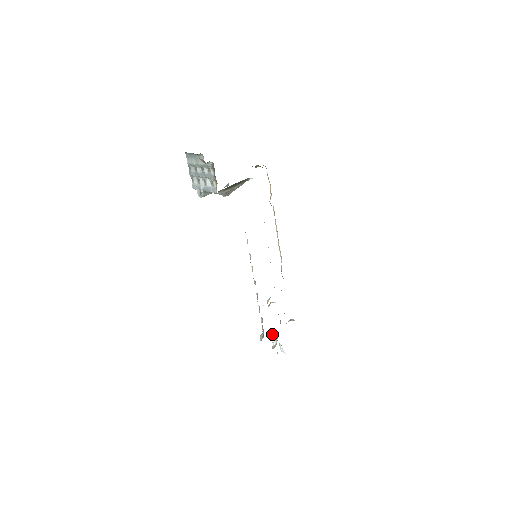
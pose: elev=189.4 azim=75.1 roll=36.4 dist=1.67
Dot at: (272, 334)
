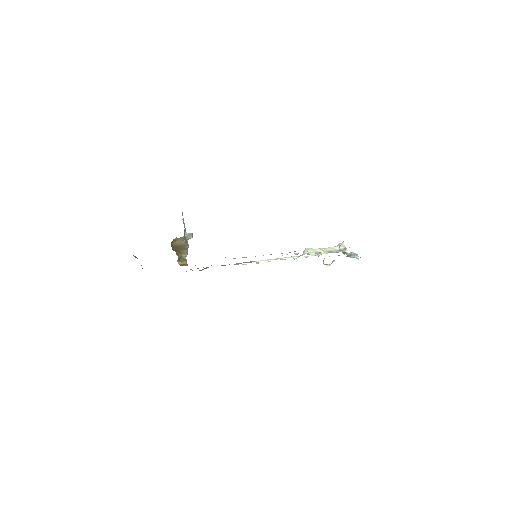
Dot at: occluded
